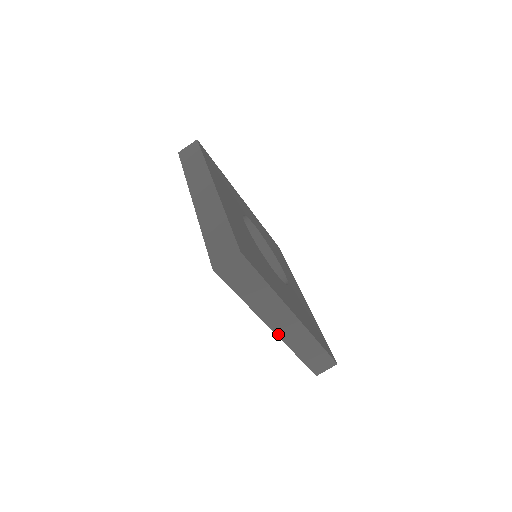
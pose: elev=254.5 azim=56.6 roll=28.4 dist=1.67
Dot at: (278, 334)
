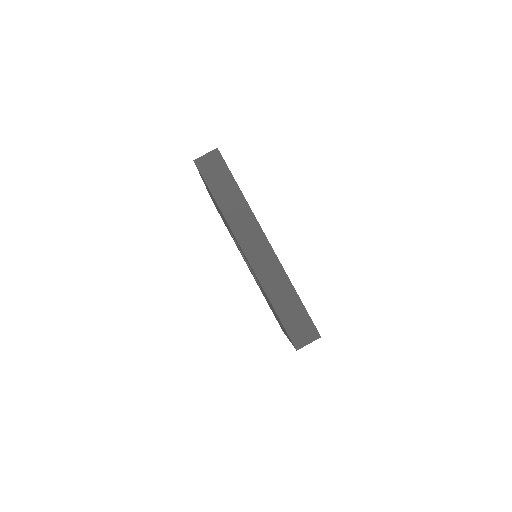
Dot at: (249, 260)
